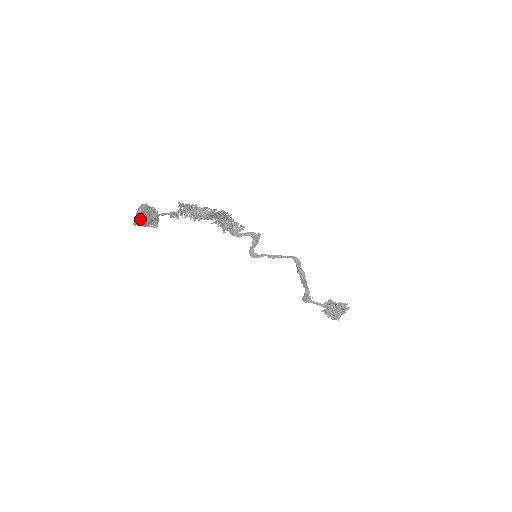
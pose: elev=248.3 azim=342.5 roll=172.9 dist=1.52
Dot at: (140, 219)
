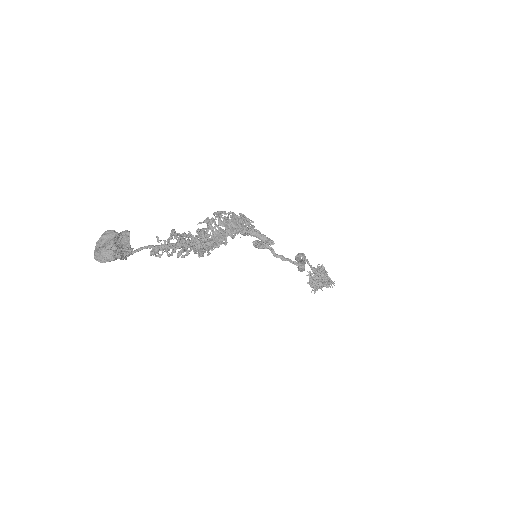
Dot at: (102, 260)
